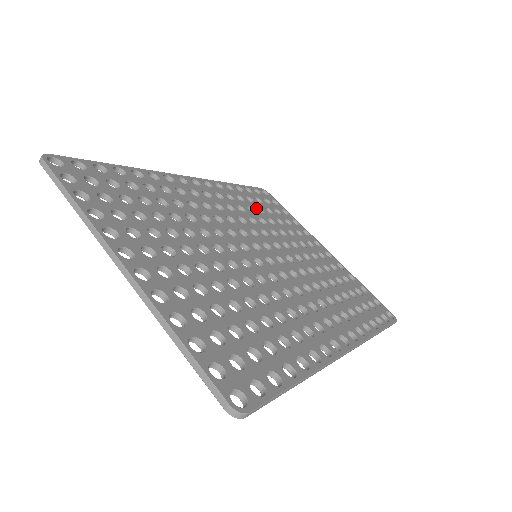
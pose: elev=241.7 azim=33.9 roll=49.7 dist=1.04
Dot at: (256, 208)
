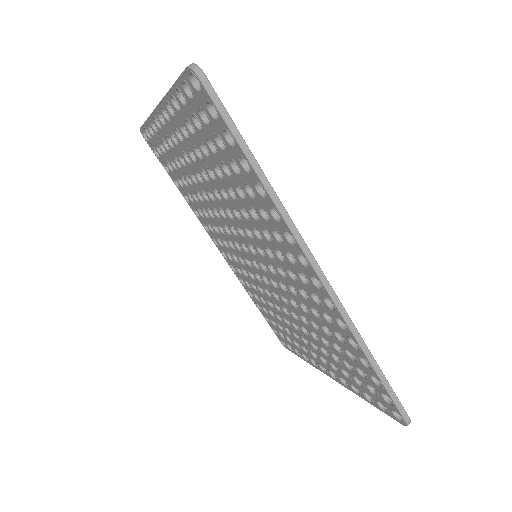
Dot at: occluded
